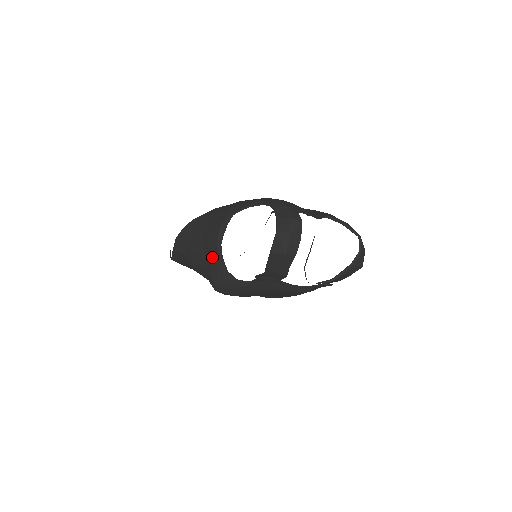
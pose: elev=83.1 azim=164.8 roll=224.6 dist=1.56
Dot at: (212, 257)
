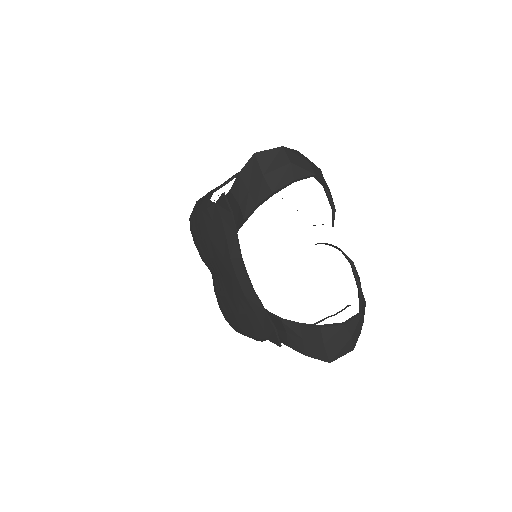
Dot at: occluded
